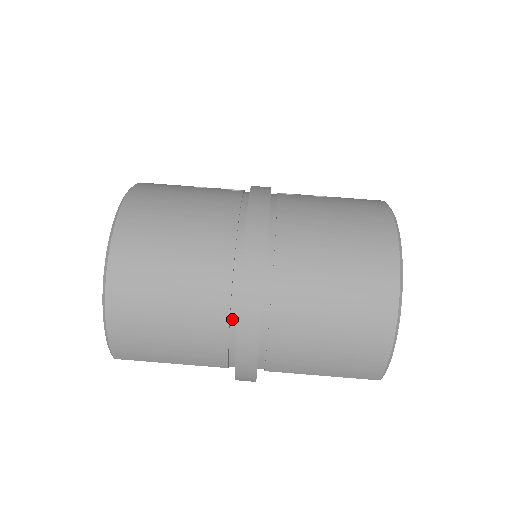
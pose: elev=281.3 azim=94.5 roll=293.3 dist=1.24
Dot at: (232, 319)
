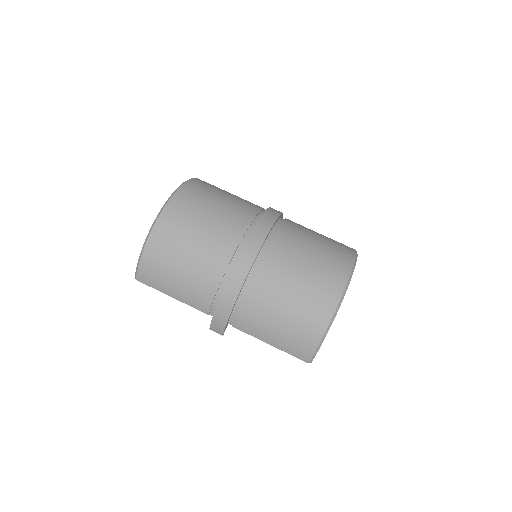
Dot at: (225, 276)
